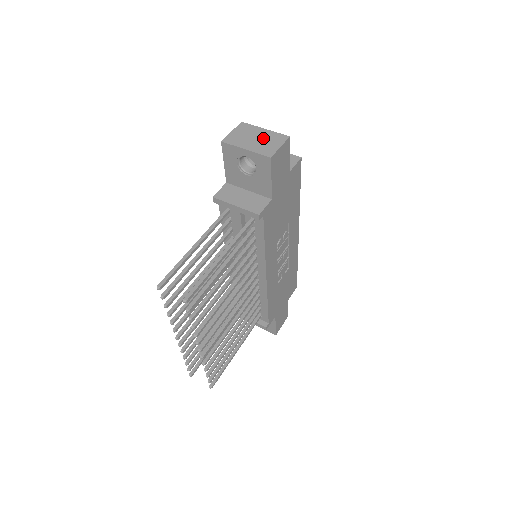
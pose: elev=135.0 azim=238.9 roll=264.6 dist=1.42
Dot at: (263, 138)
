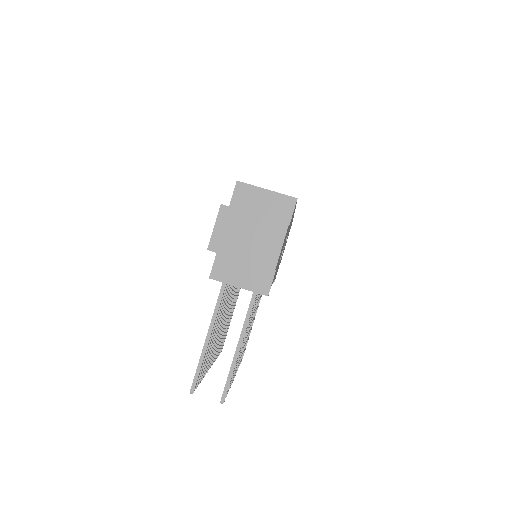
Dot at: (257, 234)
